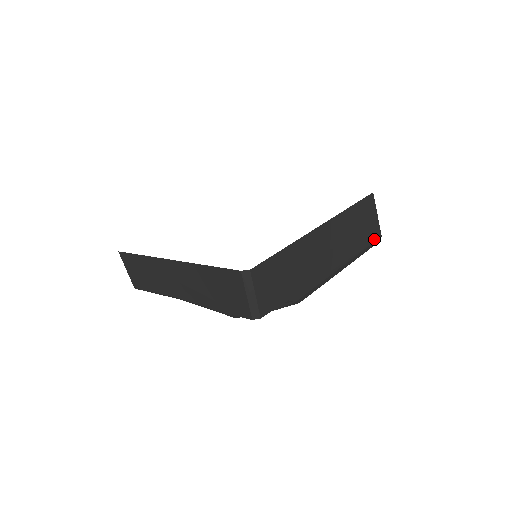
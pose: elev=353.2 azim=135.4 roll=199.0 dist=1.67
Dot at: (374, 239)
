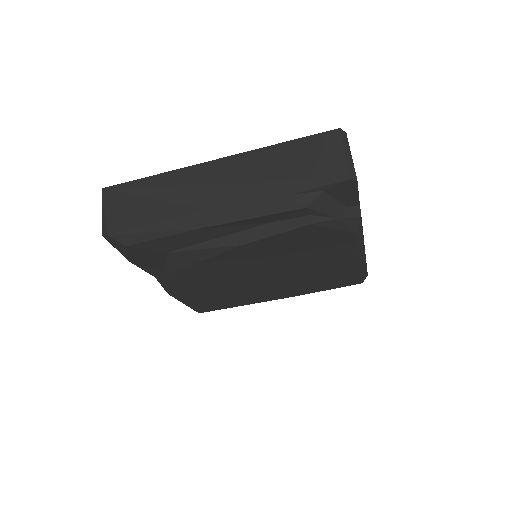
Dot at: occluded
